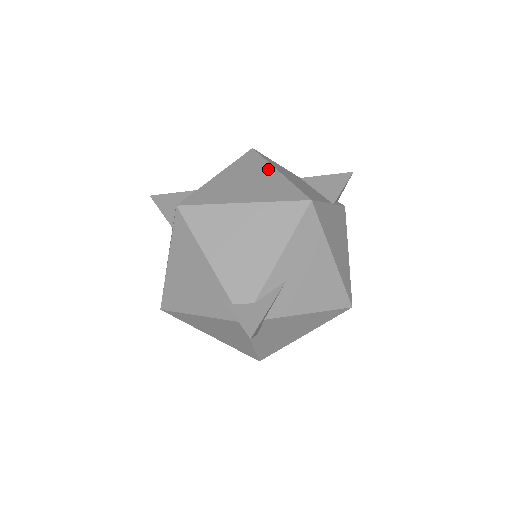
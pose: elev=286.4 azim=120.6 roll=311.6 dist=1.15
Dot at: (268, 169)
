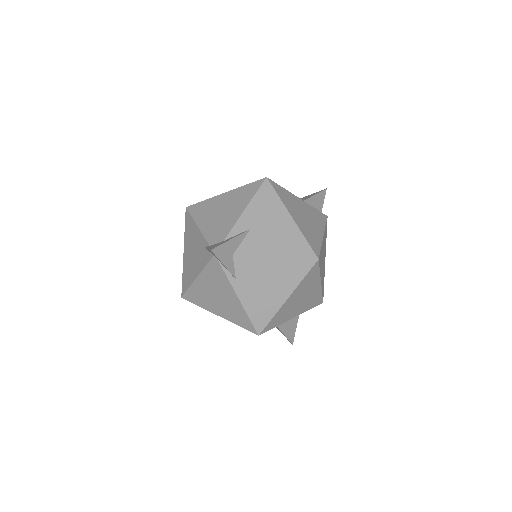
Dot at: occluded
